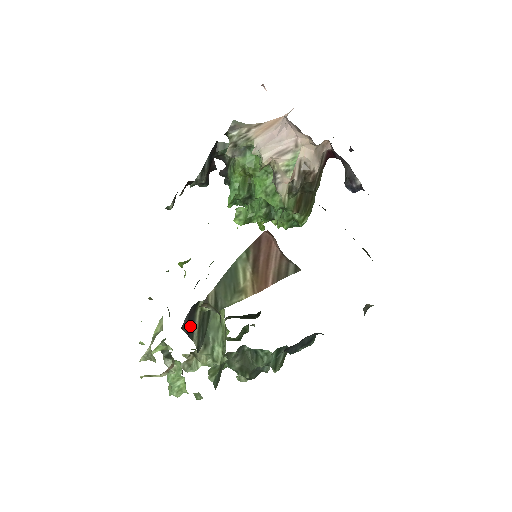
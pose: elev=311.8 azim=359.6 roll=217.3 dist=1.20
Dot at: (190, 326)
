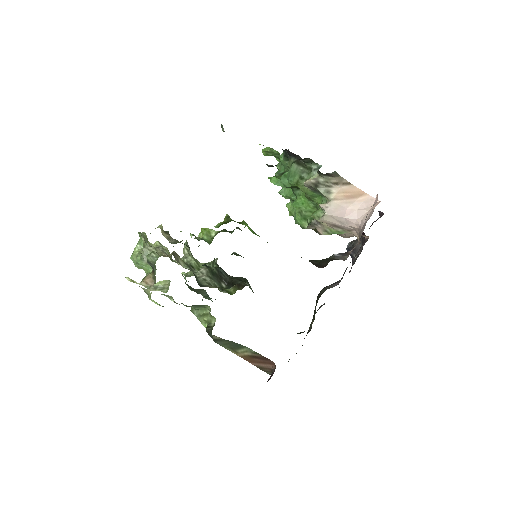
Dot at: occluded
